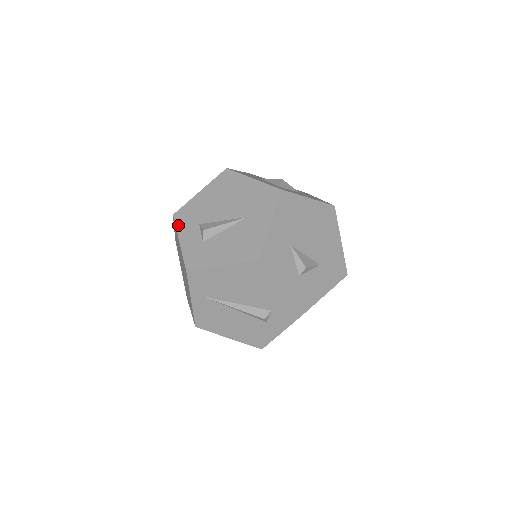
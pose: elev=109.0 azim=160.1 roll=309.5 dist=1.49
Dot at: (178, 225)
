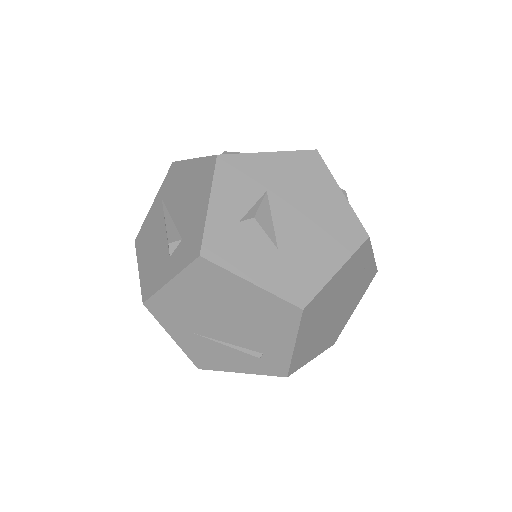
Dot at: occluded
